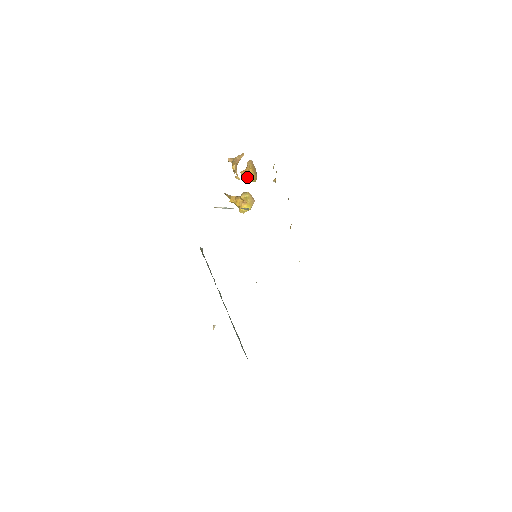
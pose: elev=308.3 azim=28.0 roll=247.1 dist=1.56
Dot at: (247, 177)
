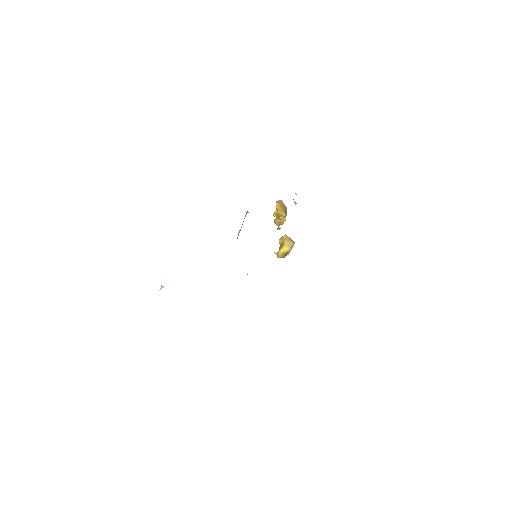
Dot at: (277, 215)
